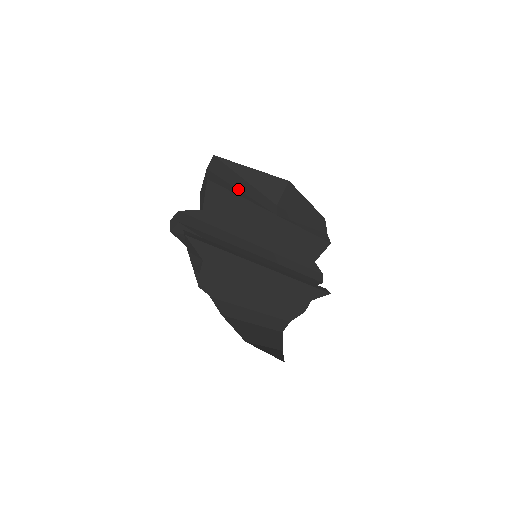
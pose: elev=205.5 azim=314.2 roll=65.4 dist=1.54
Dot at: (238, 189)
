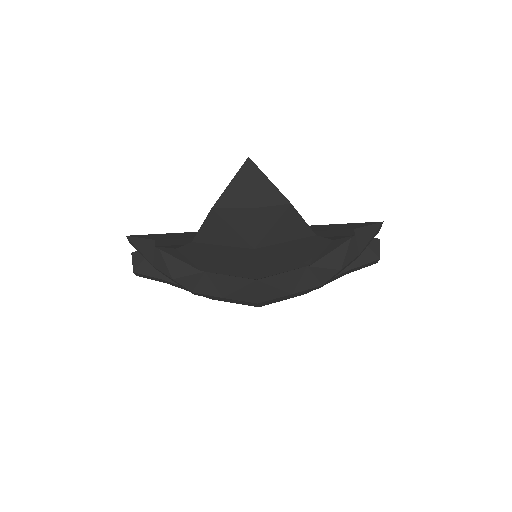
Dot at: occluded
